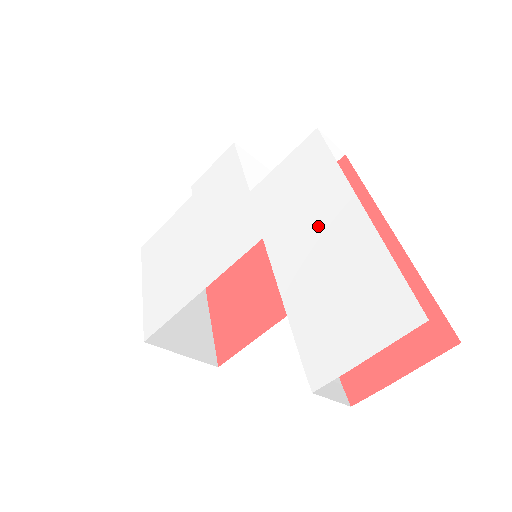
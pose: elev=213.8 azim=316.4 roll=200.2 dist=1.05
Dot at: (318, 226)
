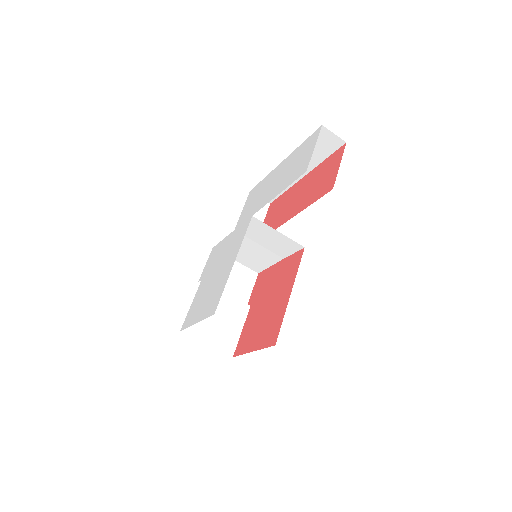
Dot at: (272, 182)
